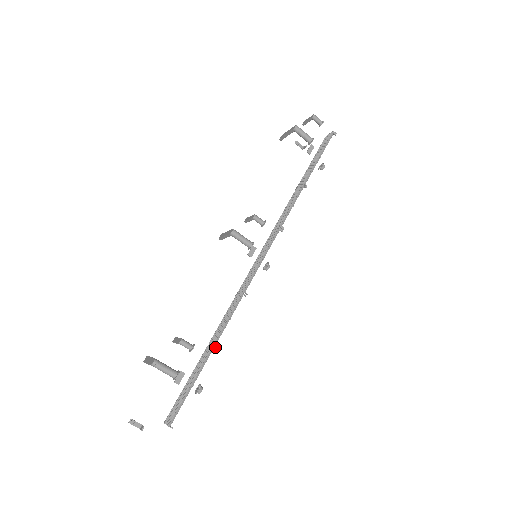
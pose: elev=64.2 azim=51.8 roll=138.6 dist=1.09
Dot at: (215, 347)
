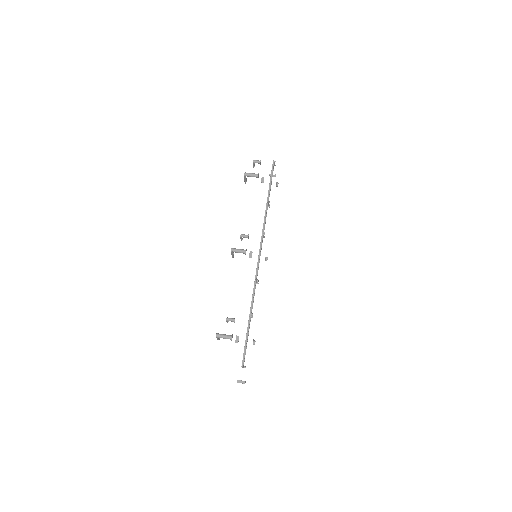
Dot at: (251, 315)
